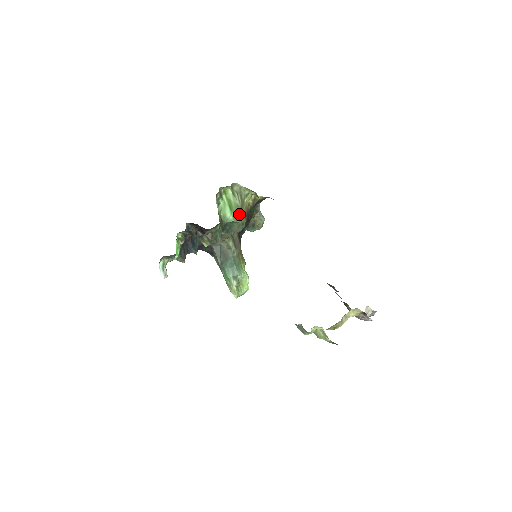
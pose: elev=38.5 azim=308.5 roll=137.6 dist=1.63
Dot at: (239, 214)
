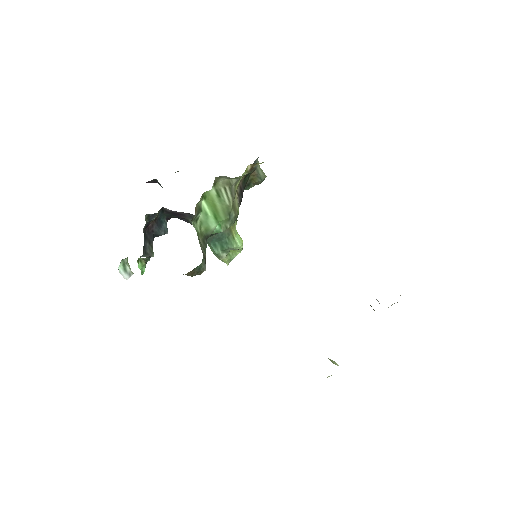
Dot at: (230, 218)
